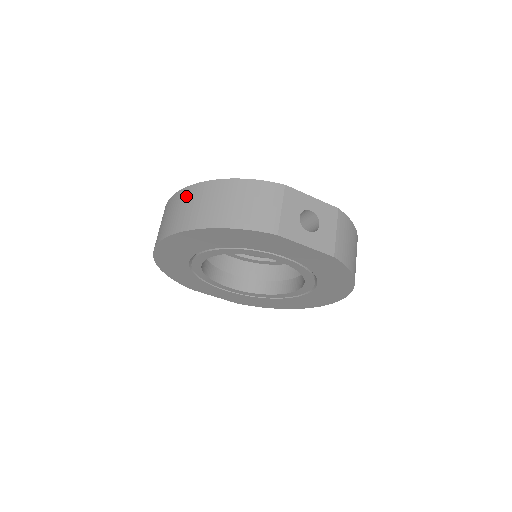
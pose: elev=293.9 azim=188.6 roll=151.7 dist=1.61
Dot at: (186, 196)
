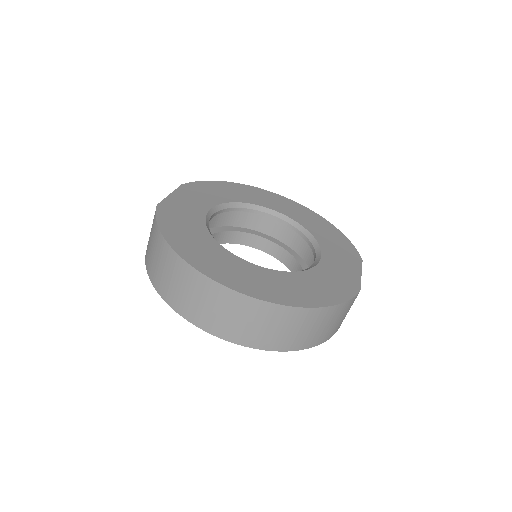
Dot at: (277, 316)
